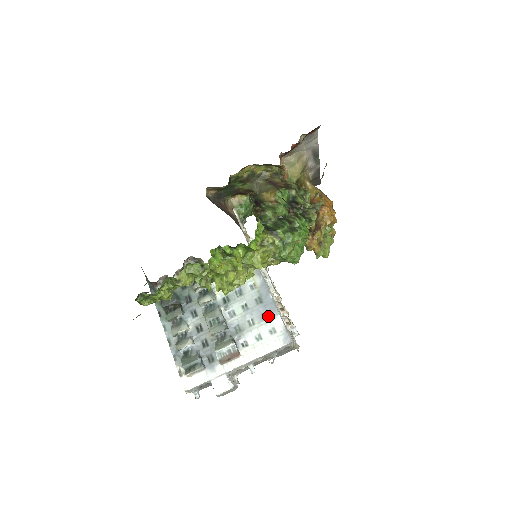
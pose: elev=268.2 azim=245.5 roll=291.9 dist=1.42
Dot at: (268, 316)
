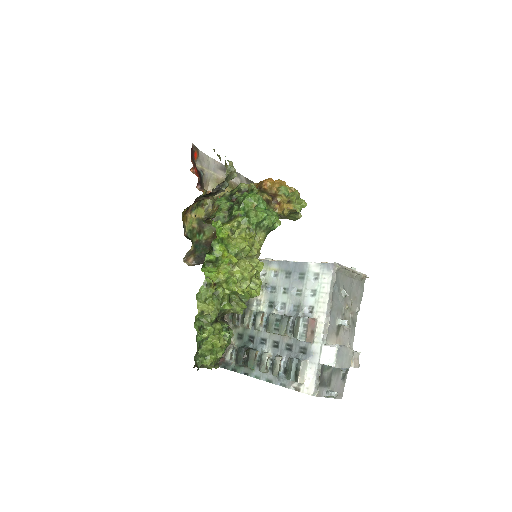
Dot at: (303, 273)
